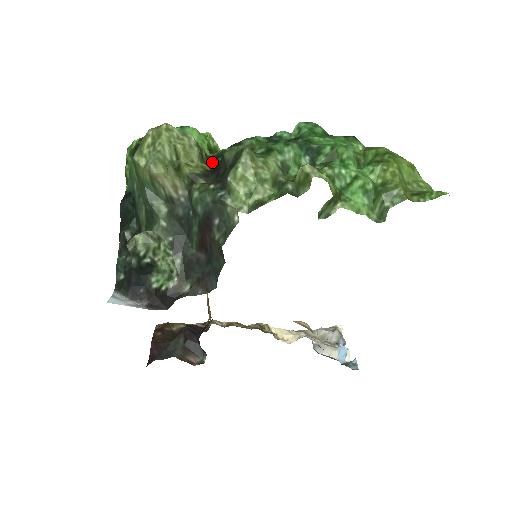
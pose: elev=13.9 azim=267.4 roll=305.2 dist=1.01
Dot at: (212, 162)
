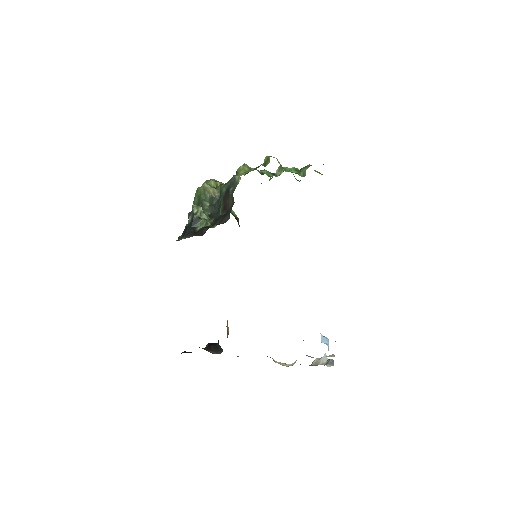
Dot at: occluded
